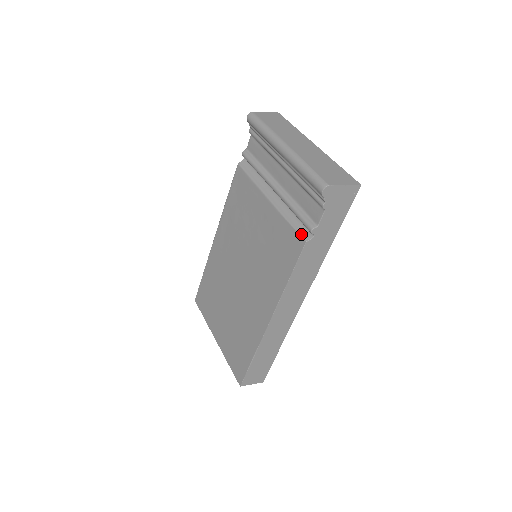
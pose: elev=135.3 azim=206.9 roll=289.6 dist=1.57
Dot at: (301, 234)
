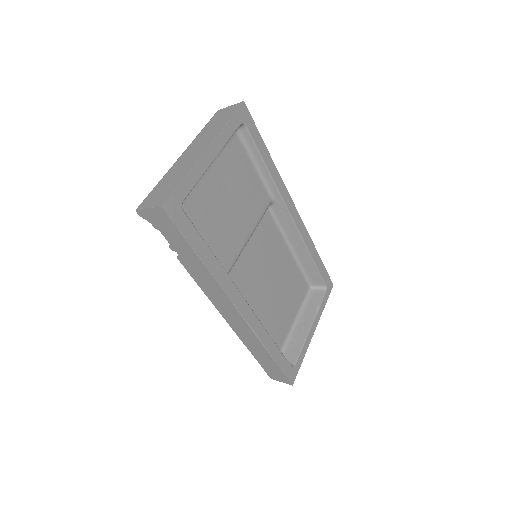
Dot at: occluded
